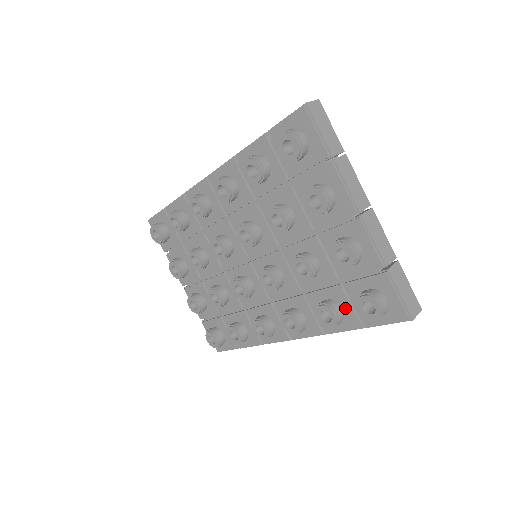
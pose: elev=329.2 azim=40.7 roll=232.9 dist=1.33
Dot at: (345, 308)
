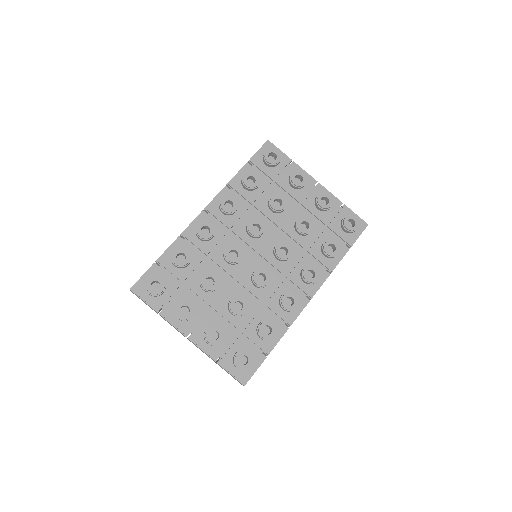
Dot at: occluded
